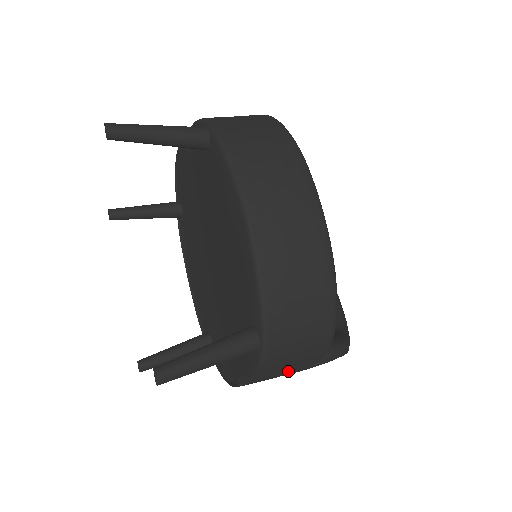
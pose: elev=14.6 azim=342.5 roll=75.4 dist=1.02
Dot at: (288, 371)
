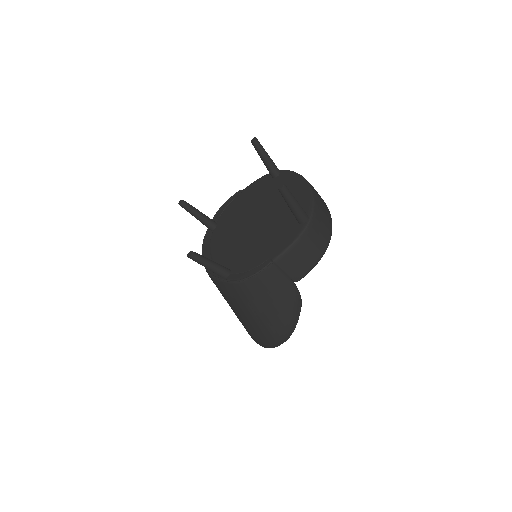
Dot at: (301, 260)
